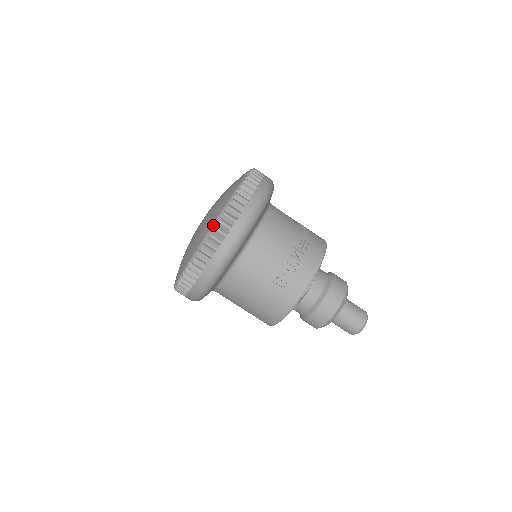
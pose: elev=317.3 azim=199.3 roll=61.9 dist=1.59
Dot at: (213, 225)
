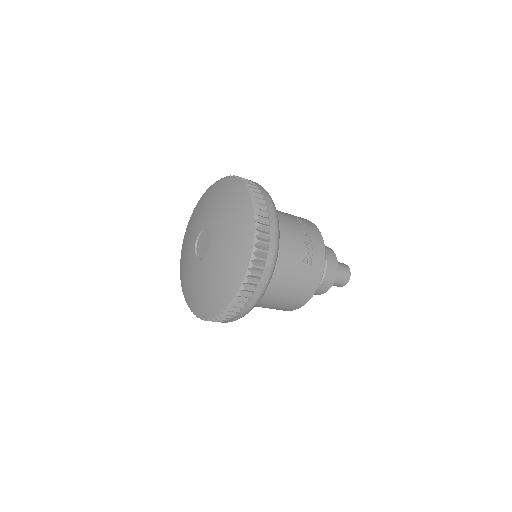
Dot at: (255, 231)
